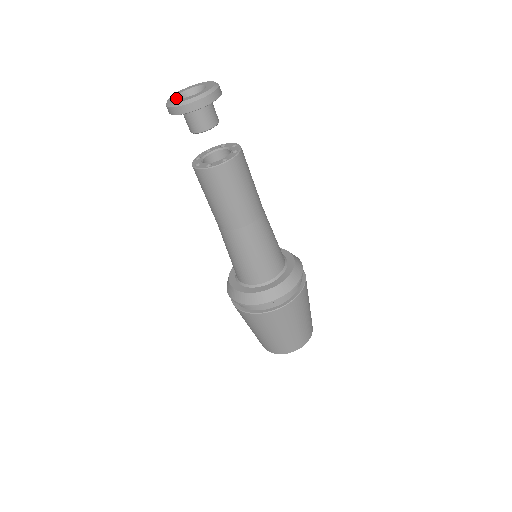
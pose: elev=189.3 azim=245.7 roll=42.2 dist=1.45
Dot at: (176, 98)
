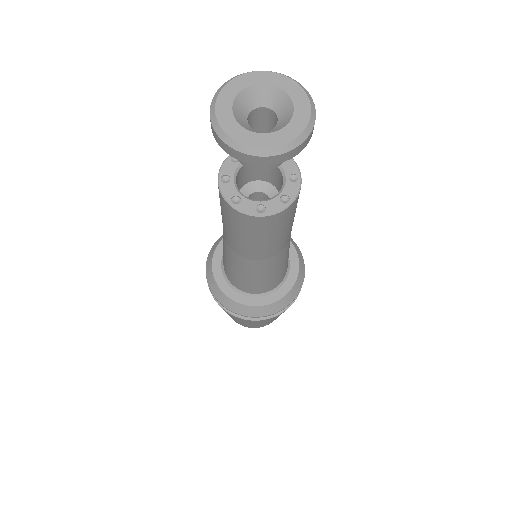
Dot at: (240, 124)
